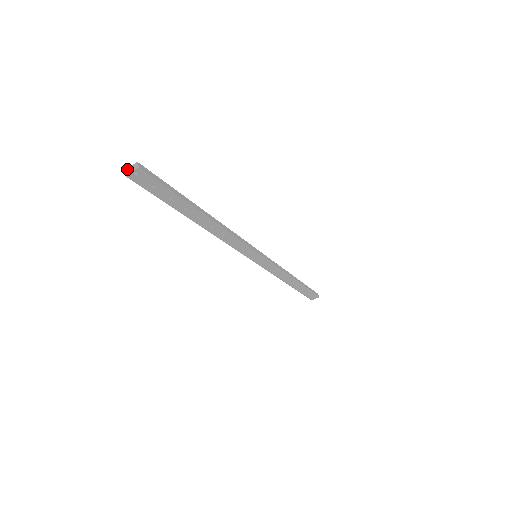
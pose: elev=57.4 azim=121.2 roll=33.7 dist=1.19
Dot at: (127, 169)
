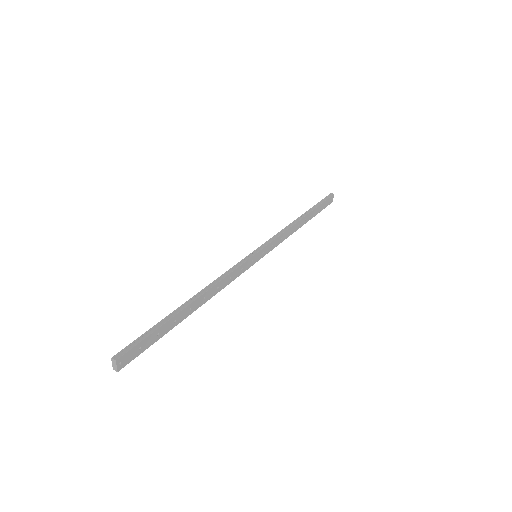
Dot at: (113, 367)
